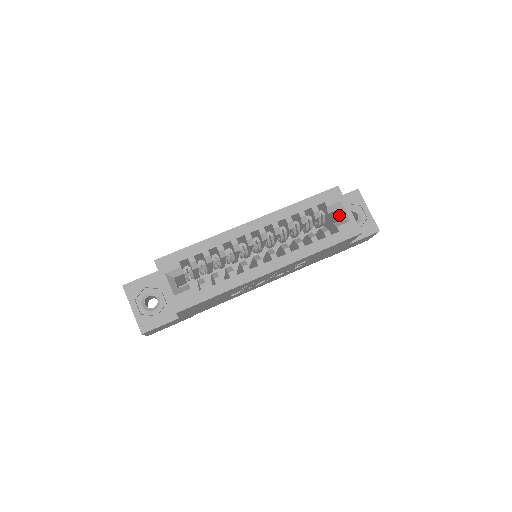
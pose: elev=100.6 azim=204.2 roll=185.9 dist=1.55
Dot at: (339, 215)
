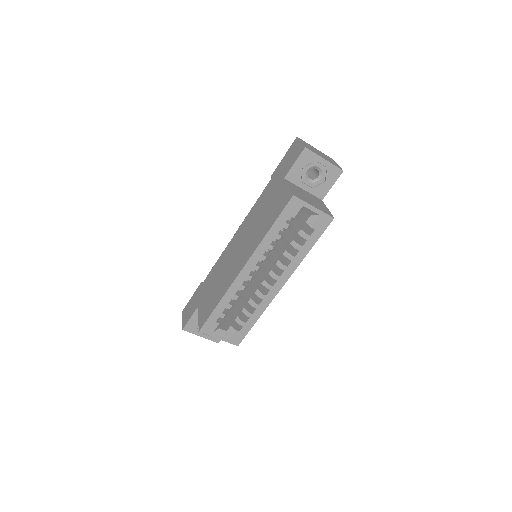
Dot at: occluded
